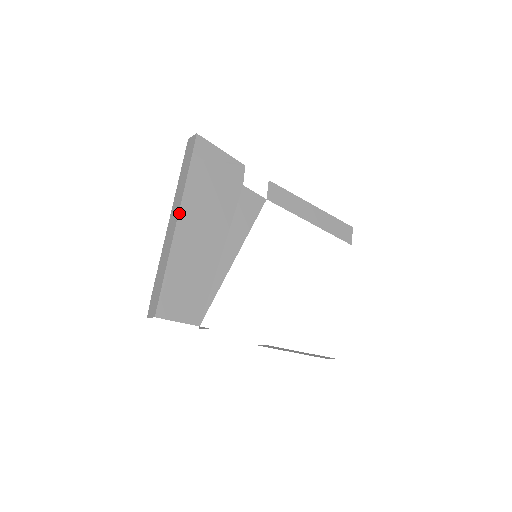
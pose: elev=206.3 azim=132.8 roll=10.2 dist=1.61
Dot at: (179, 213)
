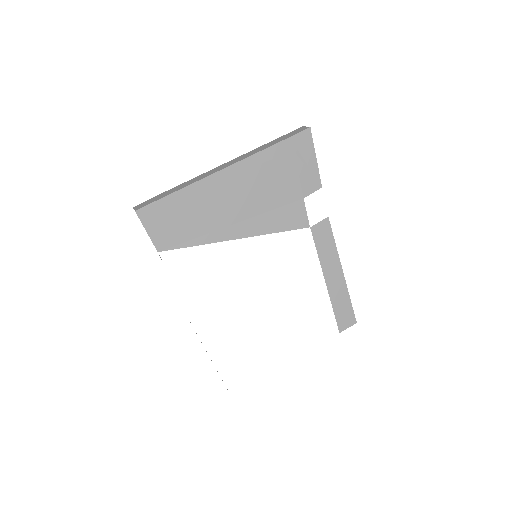
Dot at: (232, 165)
